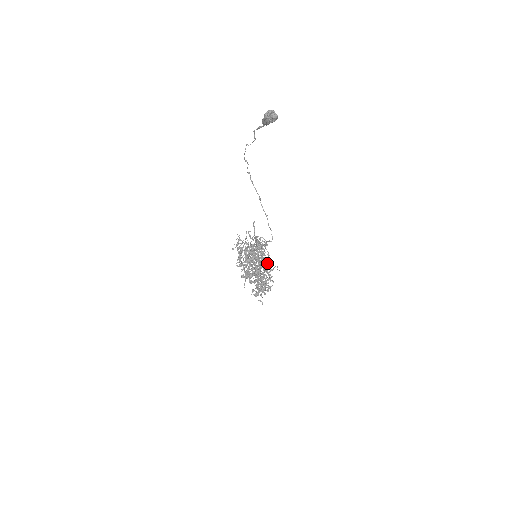
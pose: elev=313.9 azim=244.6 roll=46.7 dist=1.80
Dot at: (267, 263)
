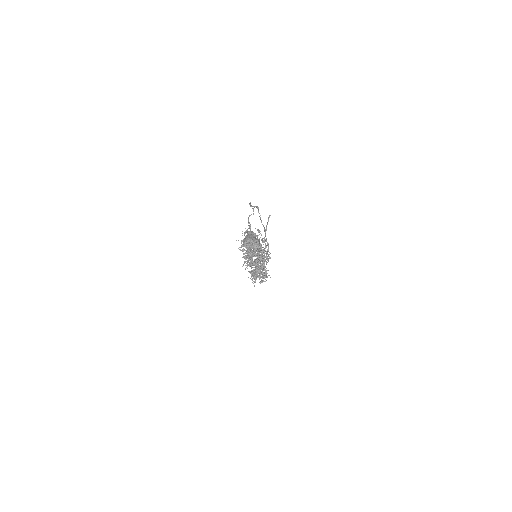
Dot at: (262, 269)
